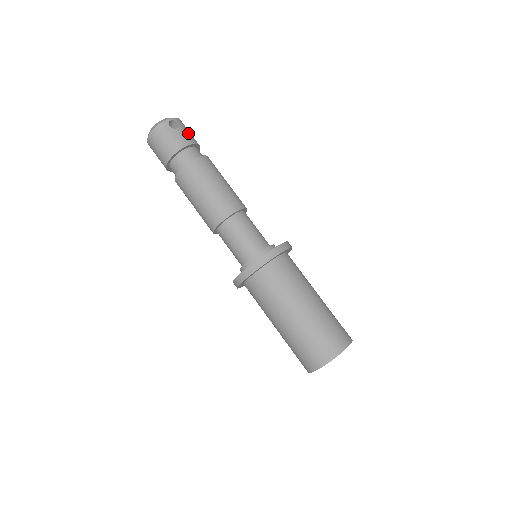
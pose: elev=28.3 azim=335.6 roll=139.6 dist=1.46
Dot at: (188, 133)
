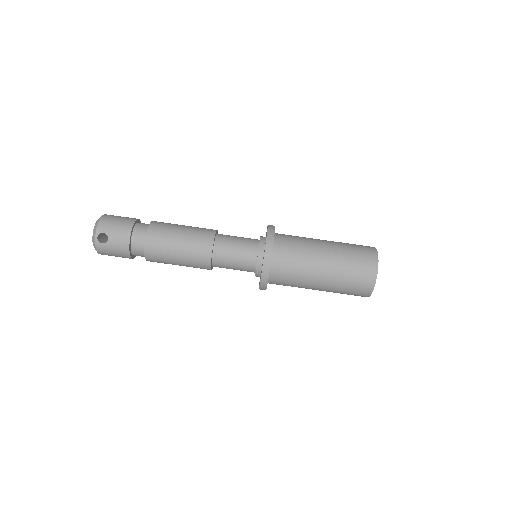
Dot at: (117, 230)
